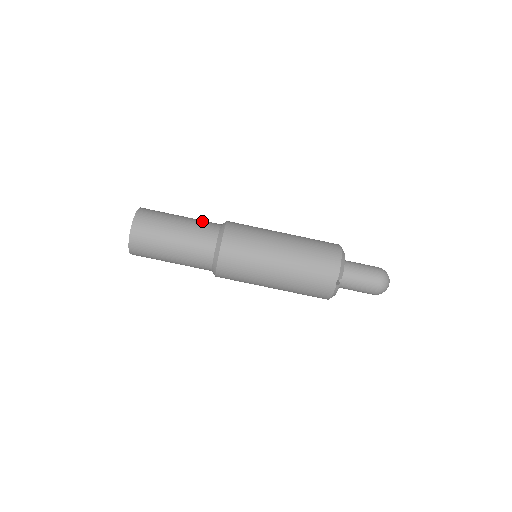
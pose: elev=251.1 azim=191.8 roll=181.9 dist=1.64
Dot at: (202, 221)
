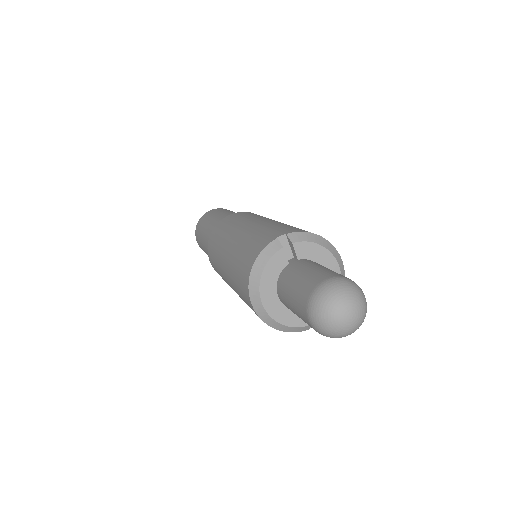
Dot at: occluded
